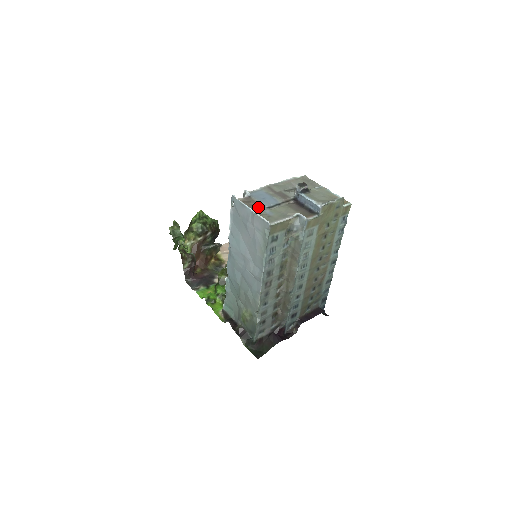
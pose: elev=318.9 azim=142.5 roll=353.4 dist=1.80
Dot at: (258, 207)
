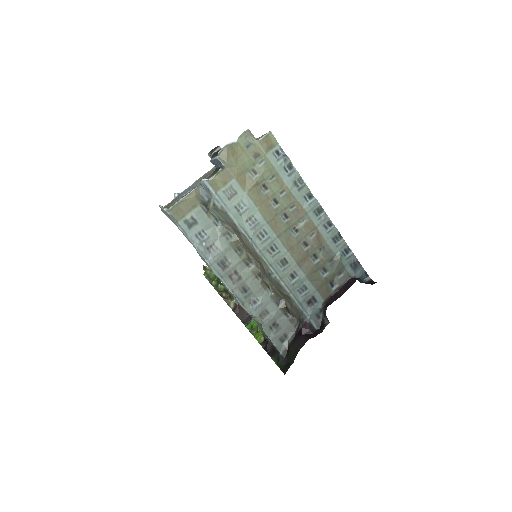
Dot at: occluded
